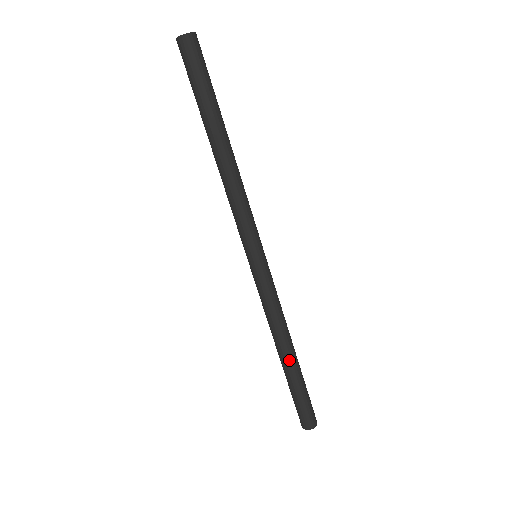
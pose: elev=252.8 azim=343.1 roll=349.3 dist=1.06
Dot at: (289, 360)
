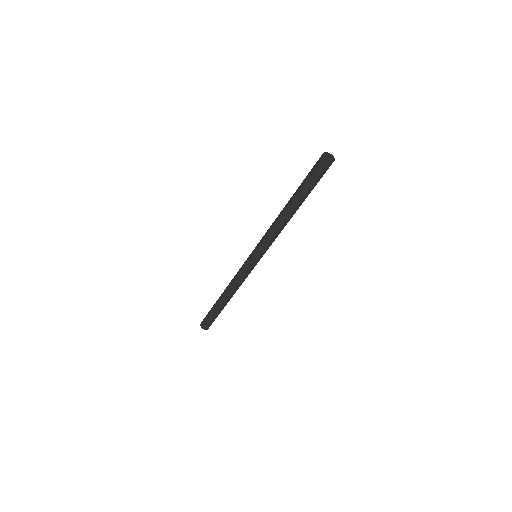
Dot at: (223, 301)
